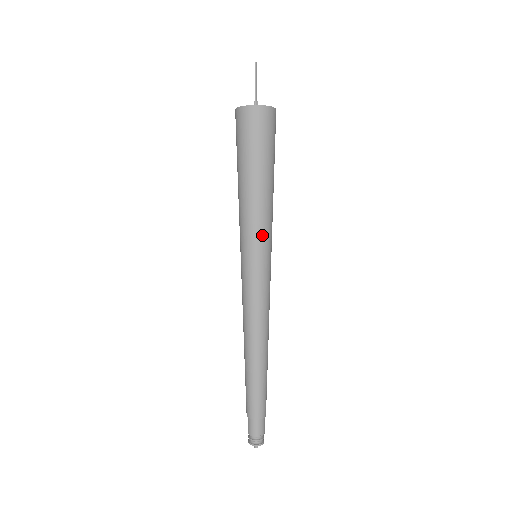
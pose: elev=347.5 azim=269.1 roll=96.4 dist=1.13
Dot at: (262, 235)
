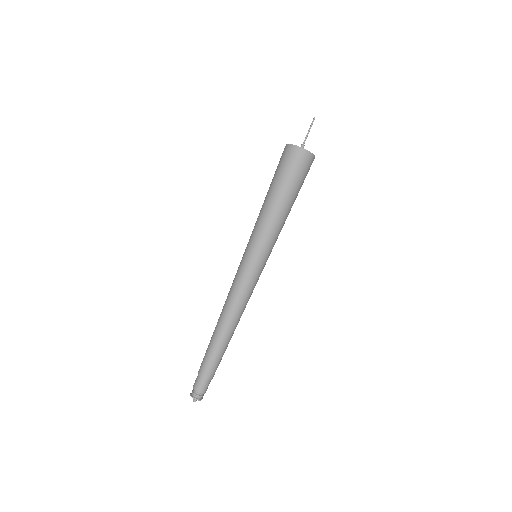
Dot at: occluded
